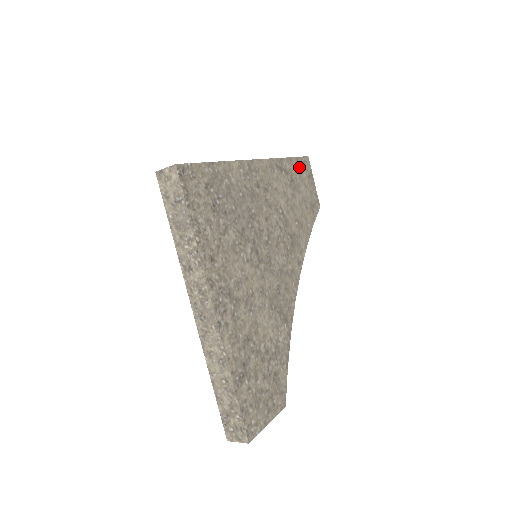
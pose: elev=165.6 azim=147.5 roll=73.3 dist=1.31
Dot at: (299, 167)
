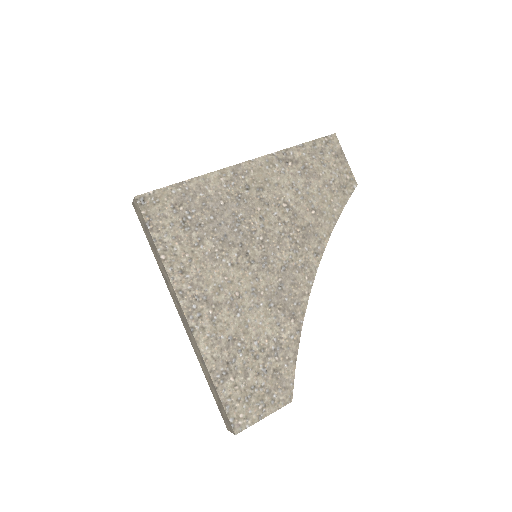
Dot at: (318, 150)
